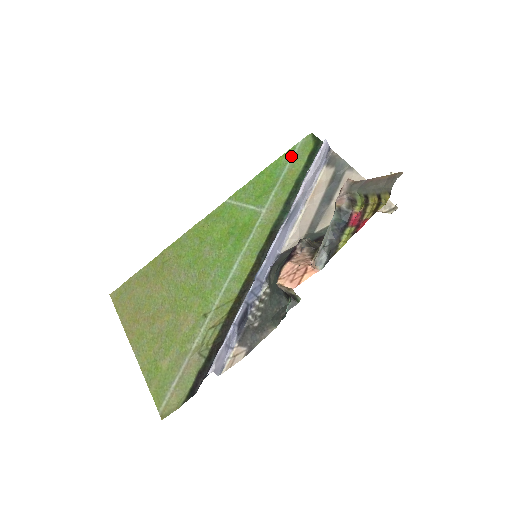
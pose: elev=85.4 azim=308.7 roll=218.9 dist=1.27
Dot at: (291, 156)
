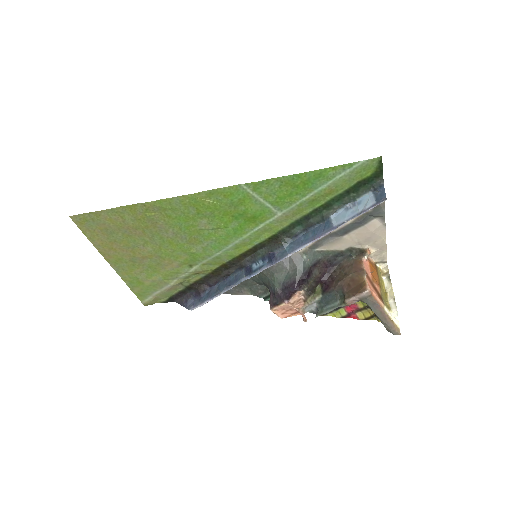
Dot at: (341, 174)
